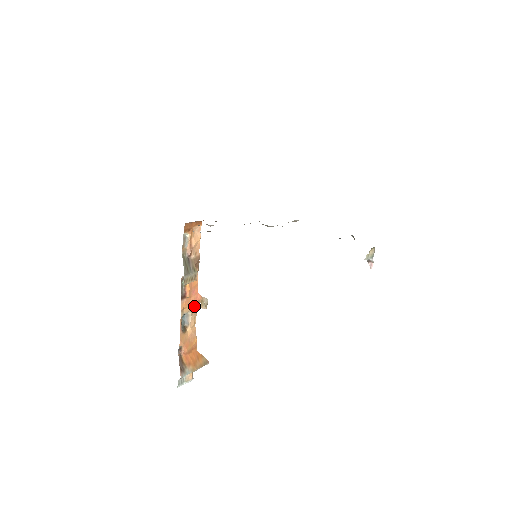
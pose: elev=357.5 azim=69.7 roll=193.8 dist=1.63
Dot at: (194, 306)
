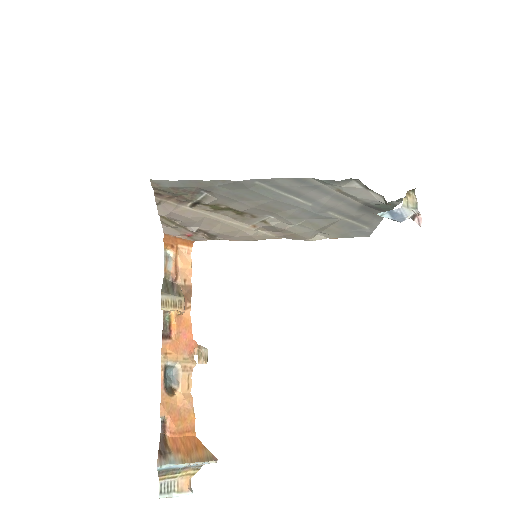
Dot at: (185, 356)
